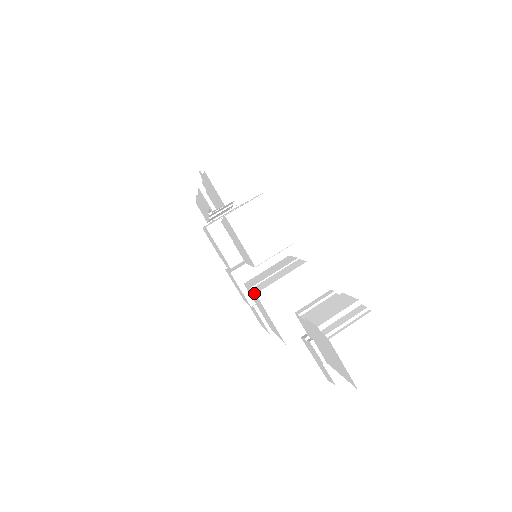
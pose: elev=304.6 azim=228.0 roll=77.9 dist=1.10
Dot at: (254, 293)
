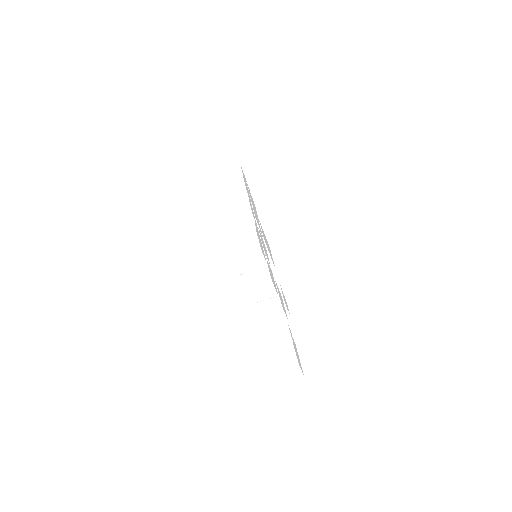
Dot at: (251, 312)
